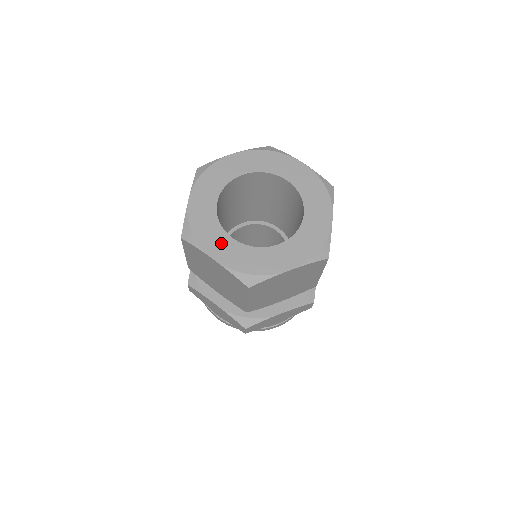
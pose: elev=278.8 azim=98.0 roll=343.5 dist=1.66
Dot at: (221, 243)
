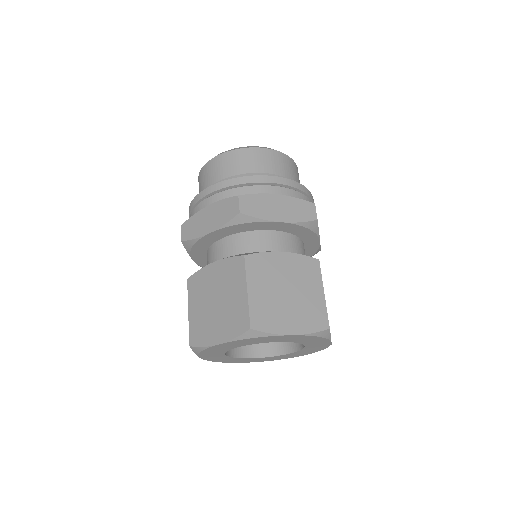
Dot at: (244, 360)
